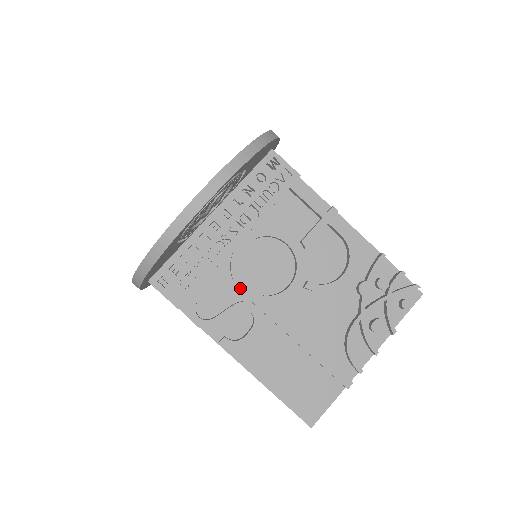
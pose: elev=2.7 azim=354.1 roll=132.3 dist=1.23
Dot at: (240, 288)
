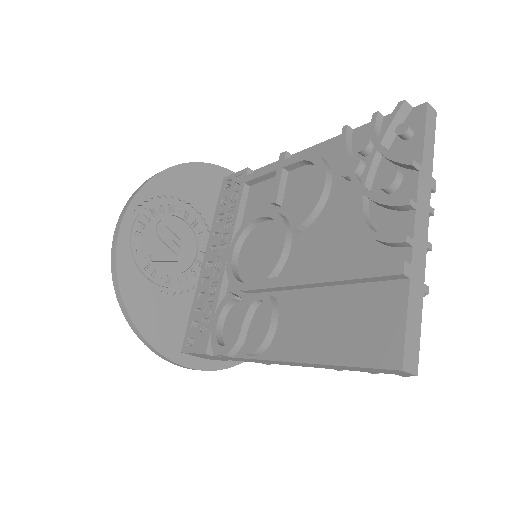
Dot at: (242, 289)
